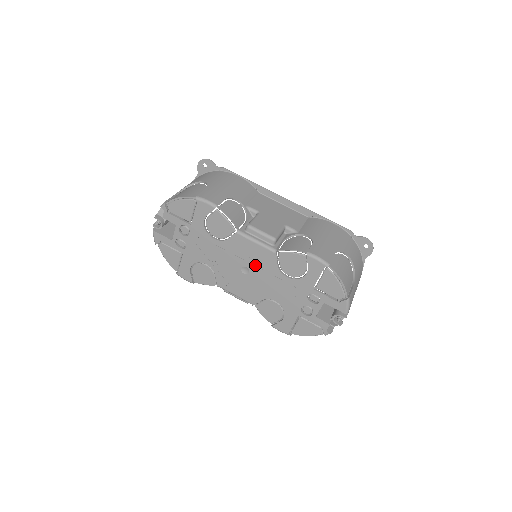
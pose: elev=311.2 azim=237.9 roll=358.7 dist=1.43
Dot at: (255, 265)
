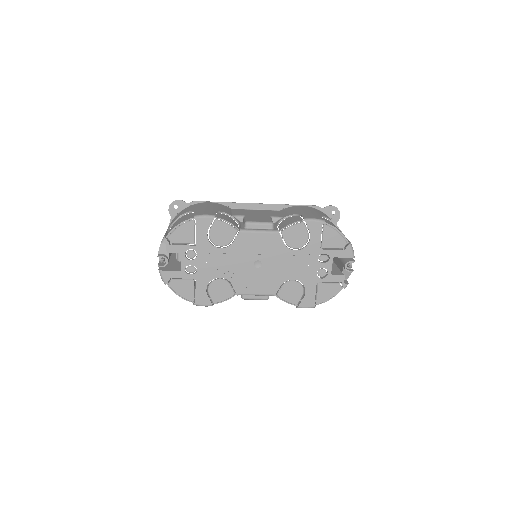
Dot at: (265, 254)
